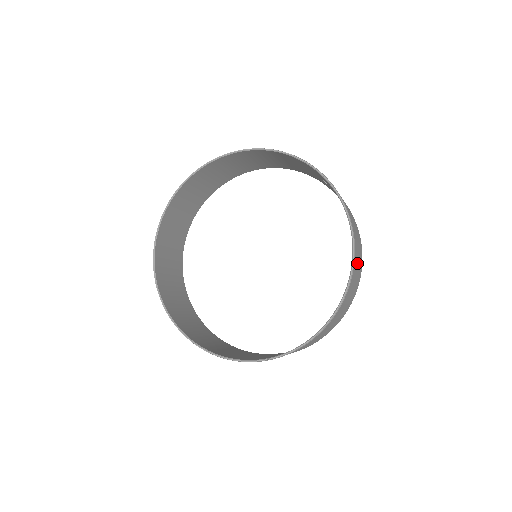
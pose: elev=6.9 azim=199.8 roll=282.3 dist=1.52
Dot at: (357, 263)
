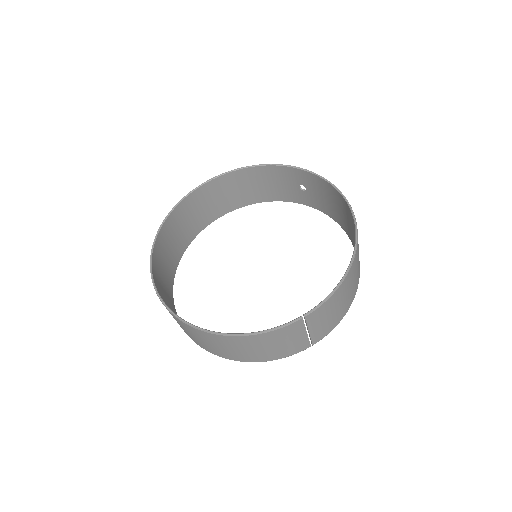
Dot at: occluded
